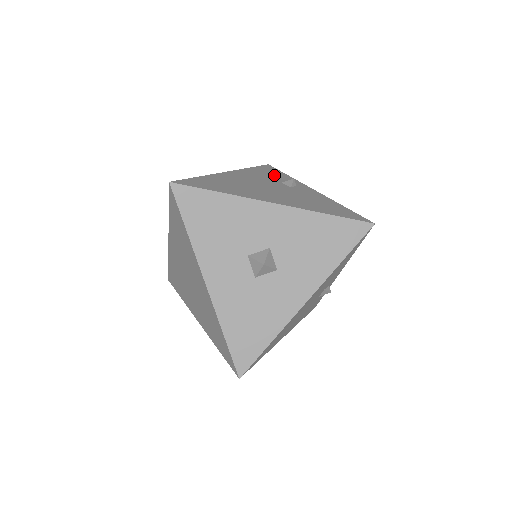
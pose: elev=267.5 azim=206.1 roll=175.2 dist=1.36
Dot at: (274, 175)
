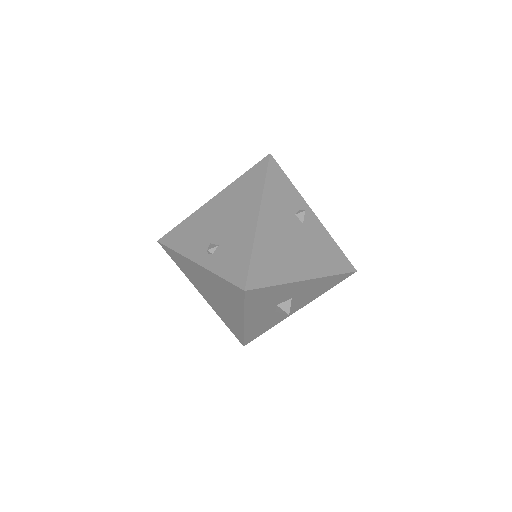
Dot at: (285, 193)
